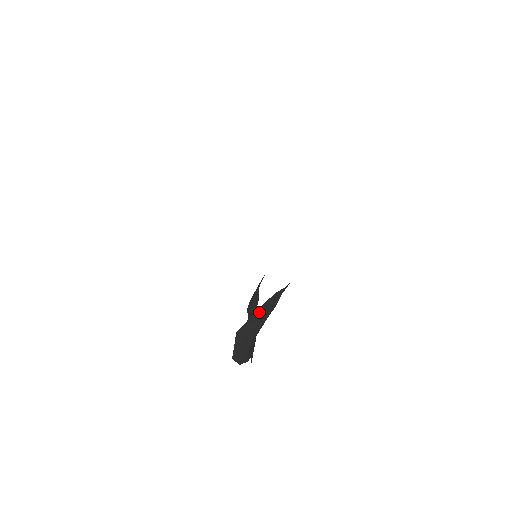
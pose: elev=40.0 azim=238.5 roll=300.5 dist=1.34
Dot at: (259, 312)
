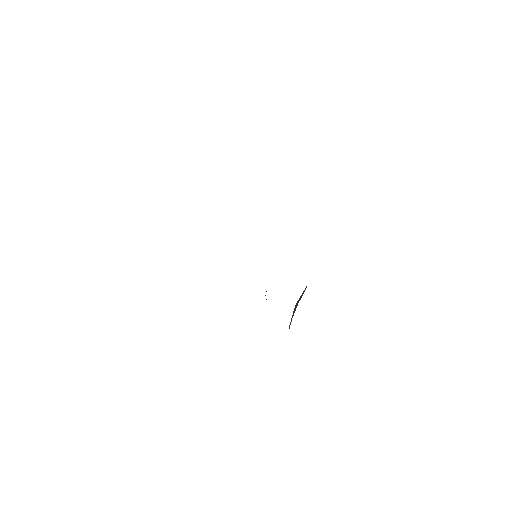
Dot at: (305, 289)
